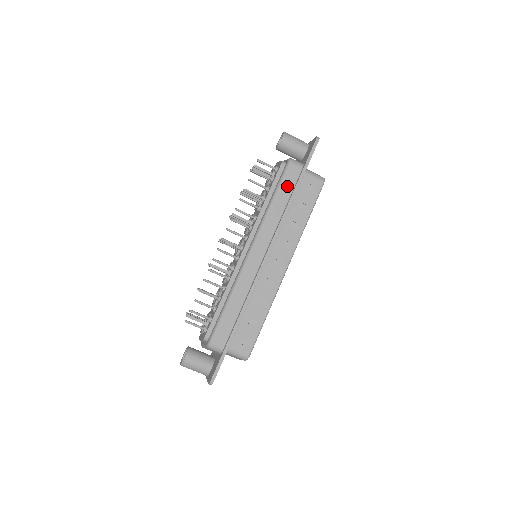
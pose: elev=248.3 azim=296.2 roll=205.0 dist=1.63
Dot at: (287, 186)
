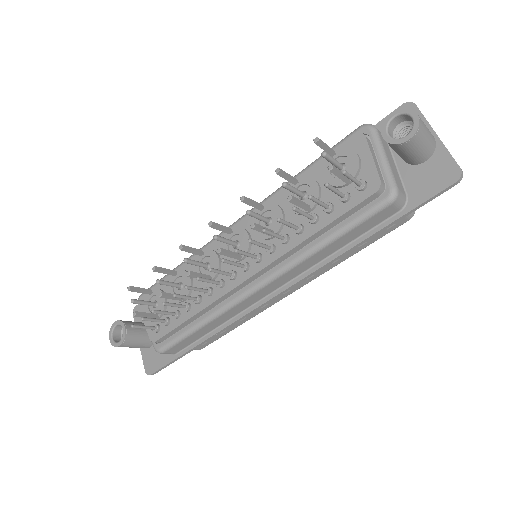
Dot at: (361, 229)
